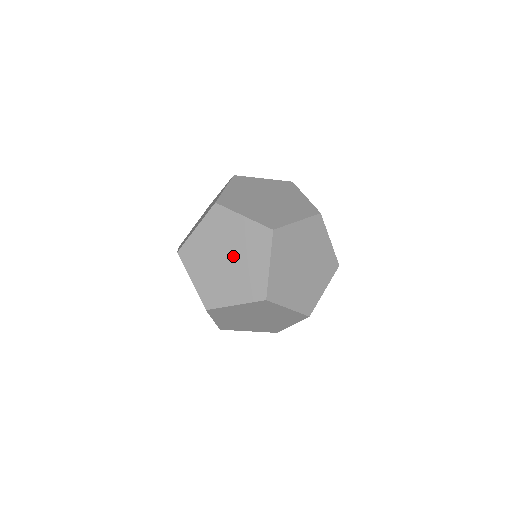
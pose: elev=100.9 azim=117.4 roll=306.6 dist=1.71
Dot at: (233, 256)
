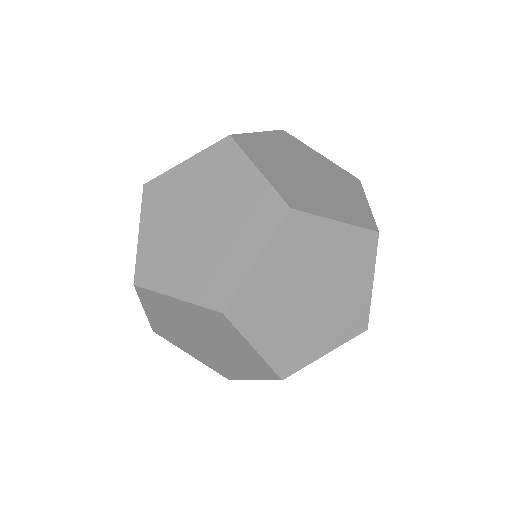
Dot at: (212, 222)
